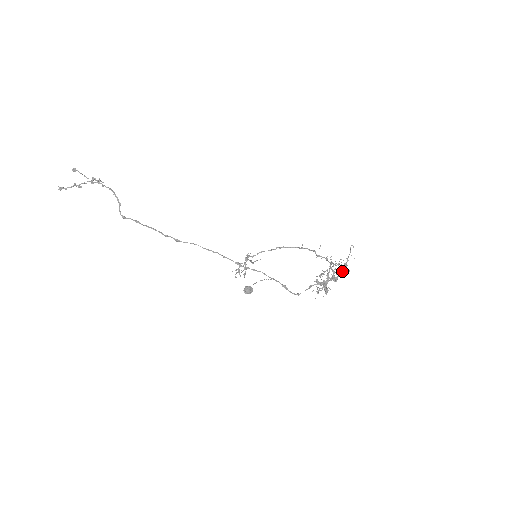
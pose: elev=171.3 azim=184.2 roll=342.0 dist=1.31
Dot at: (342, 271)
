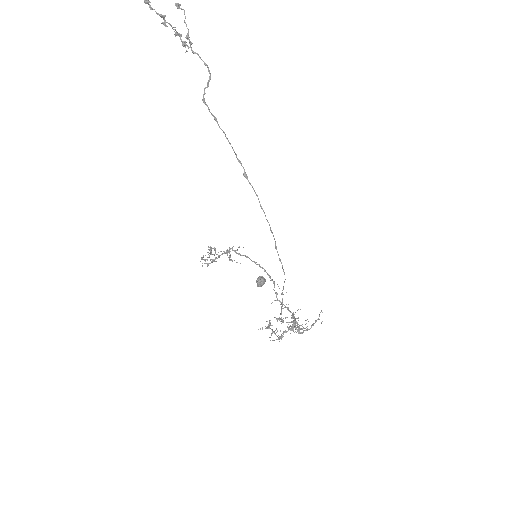
Dot at: (310, 328)
